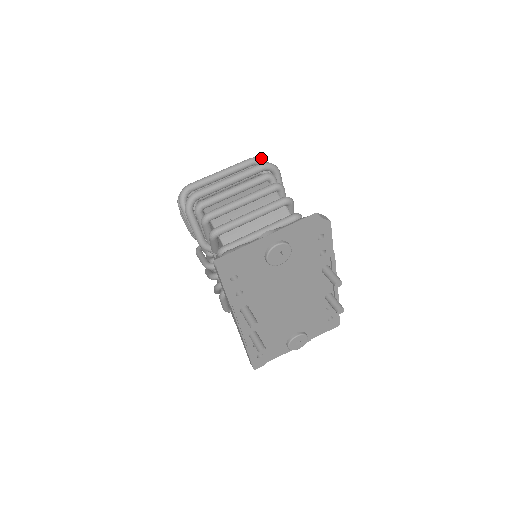
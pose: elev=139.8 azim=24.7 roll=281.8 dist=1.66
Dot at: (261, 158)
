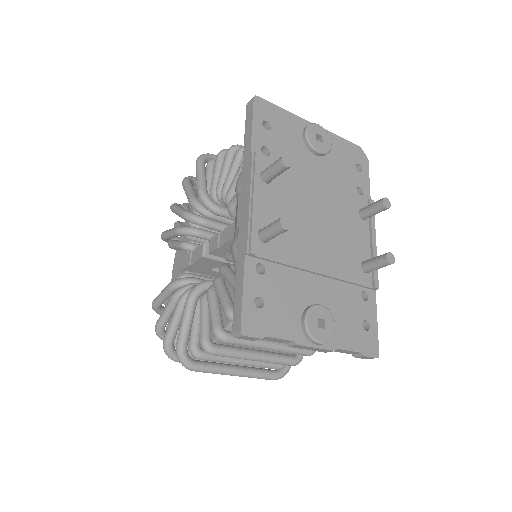
Dot at: occluded
